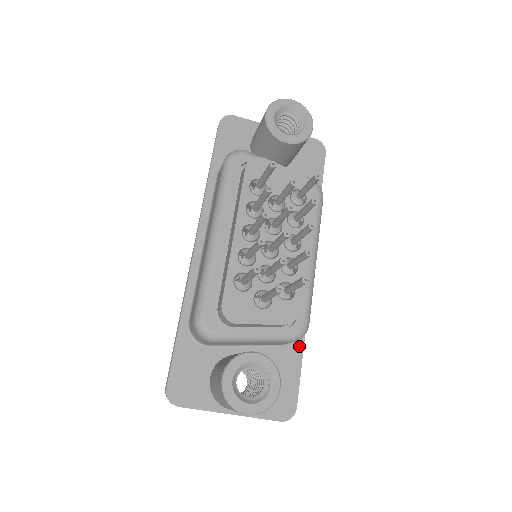
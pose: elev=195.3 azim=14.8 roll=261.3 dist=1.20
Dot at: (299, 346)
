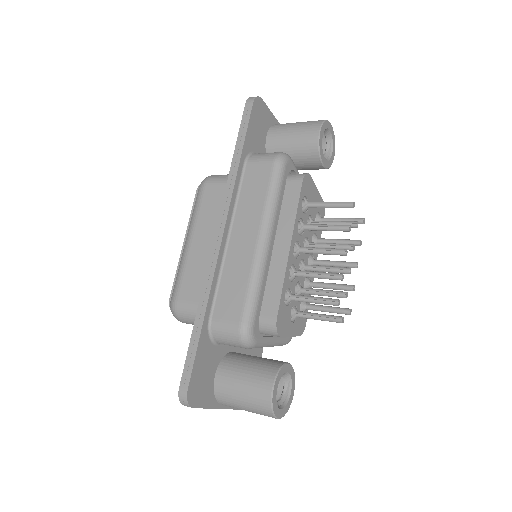
Dot at: occluded
